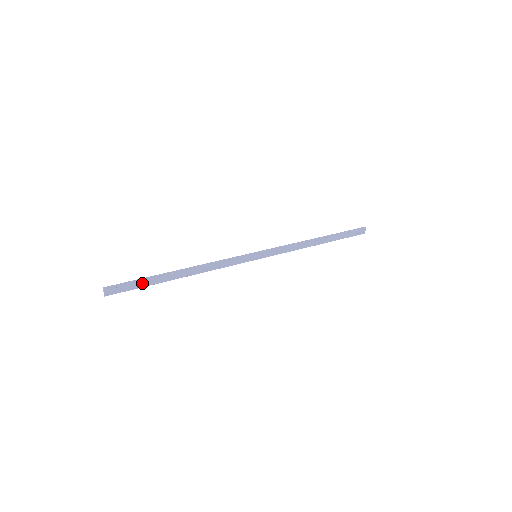
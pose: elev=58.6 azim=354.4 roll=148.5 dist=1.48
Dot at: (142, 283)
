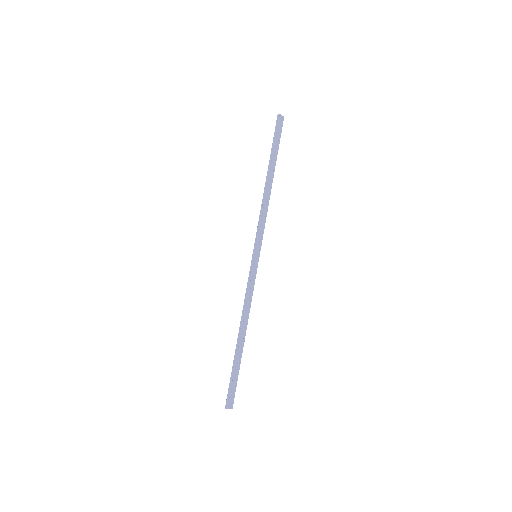
Dot at: (235, 374)
